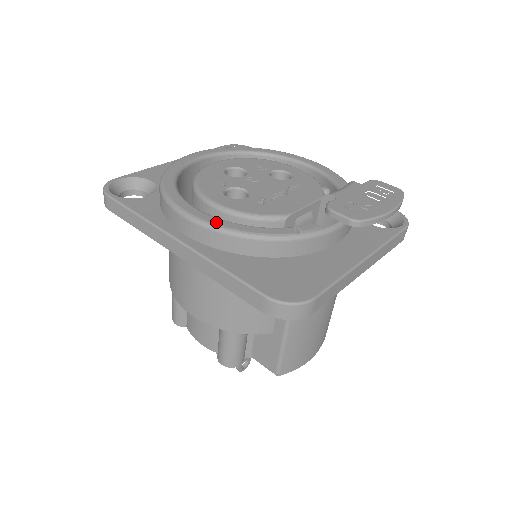
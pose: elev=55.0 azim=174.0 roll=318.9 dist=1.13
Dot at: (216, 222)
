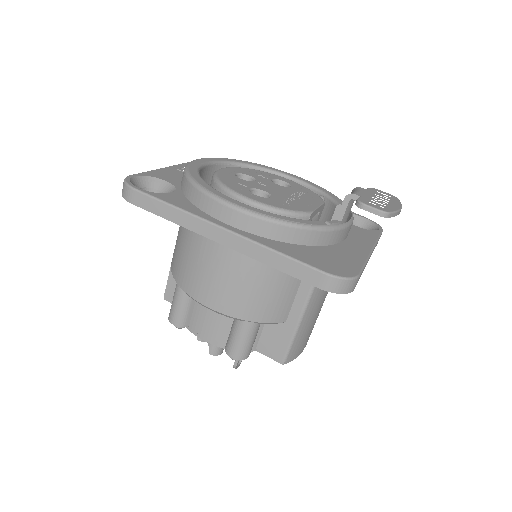
Dot at: (264, 213)
